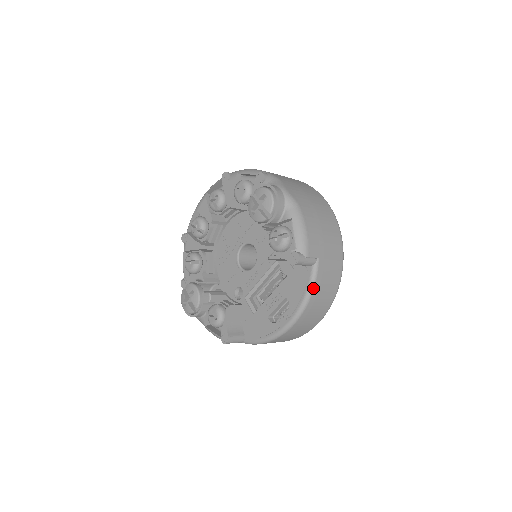
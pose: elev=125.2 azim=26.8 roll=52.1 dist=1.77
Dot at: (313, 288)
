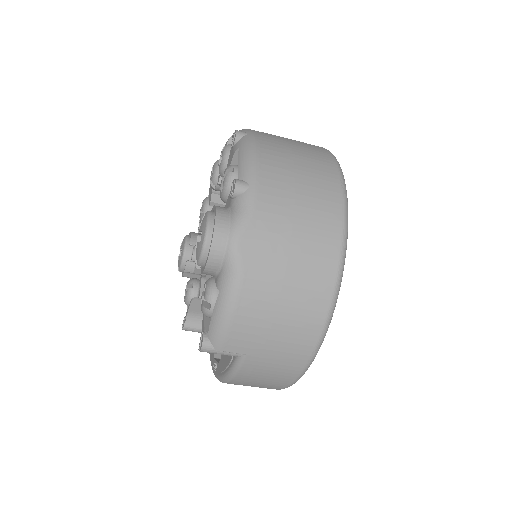
Dot at: (233, 376)
